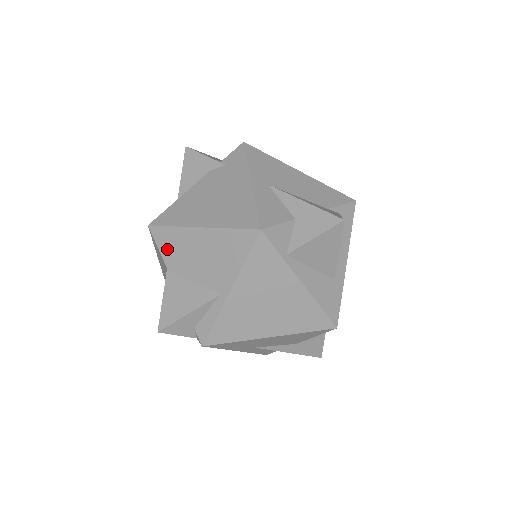
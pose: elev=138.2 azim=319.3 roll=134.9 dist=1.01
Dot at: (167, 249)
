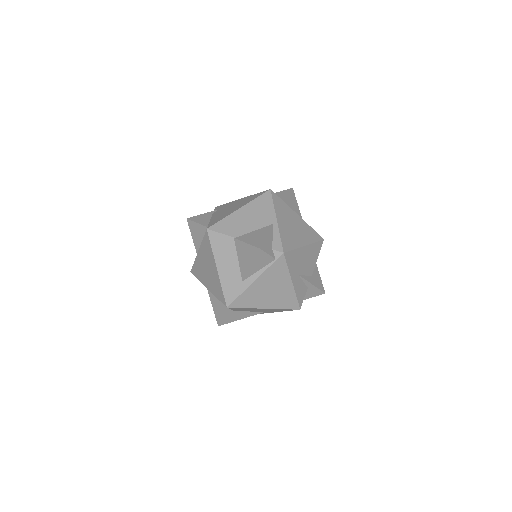
Dot at: (227, 229)
